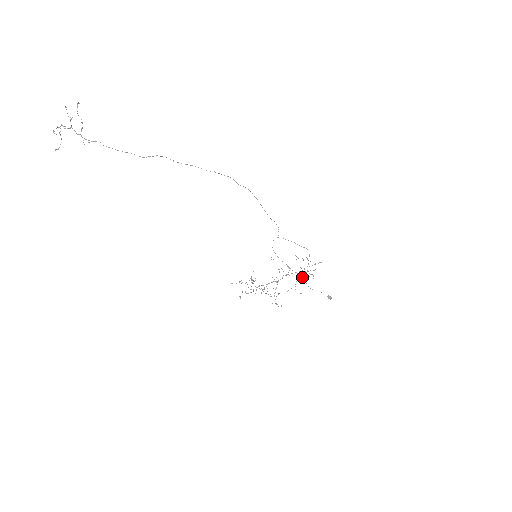
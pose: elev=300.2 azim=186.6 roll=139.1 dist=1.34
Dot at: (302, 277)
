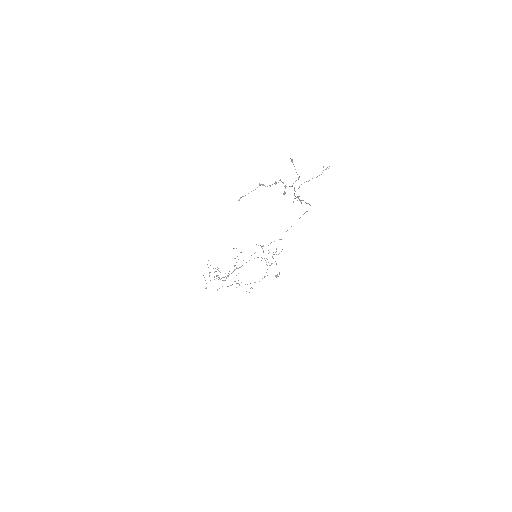
Dot at: occluded
